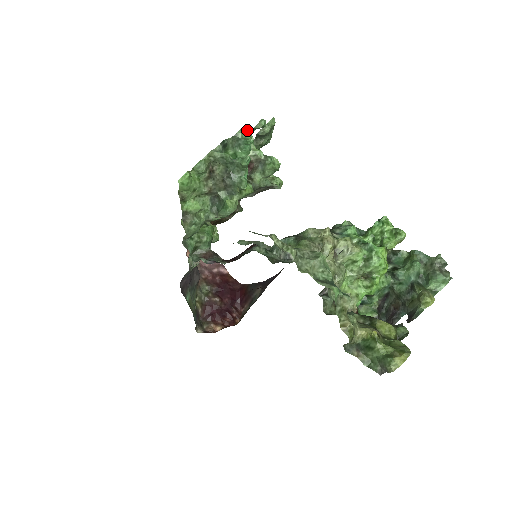
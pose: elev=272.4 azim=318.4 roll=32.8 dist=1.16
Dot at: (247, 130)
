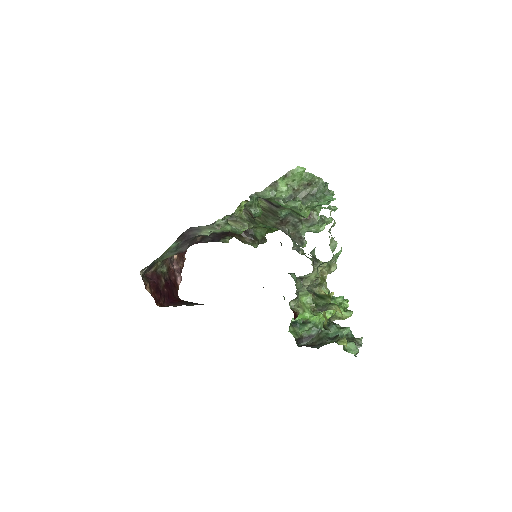
Dot at: occluded
